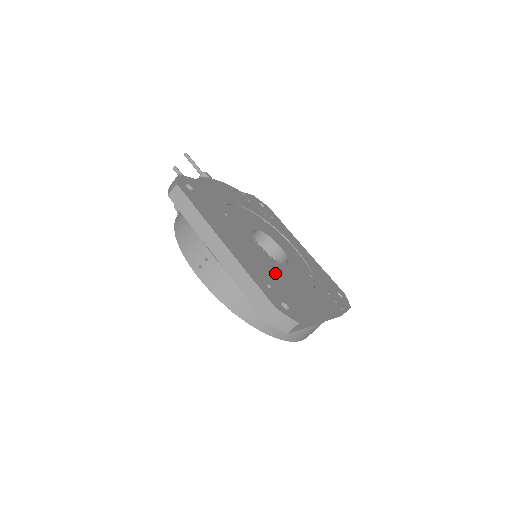
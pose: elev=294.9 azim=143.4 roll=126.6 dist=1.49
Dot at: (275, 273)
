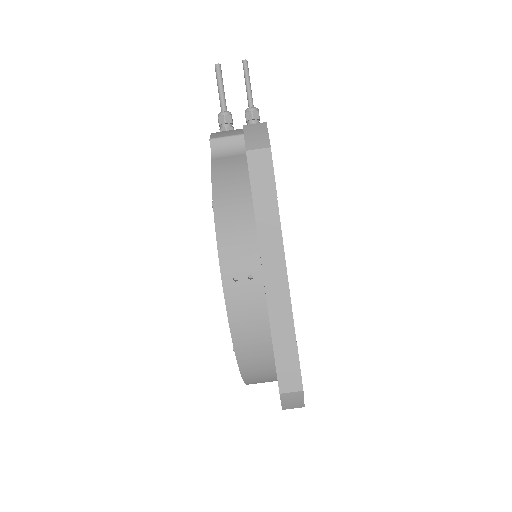
Dot at: occluded
